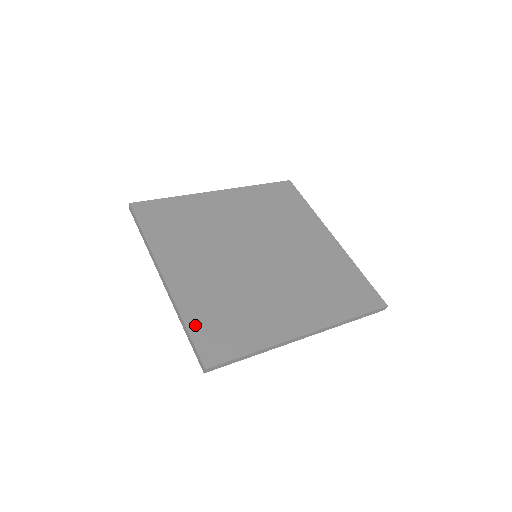
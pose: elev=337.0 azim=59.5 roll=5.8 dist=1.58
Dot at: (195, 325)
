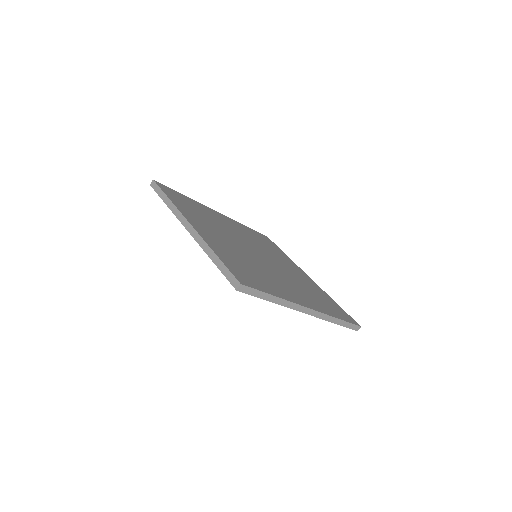
Dot at: (224, 259)
